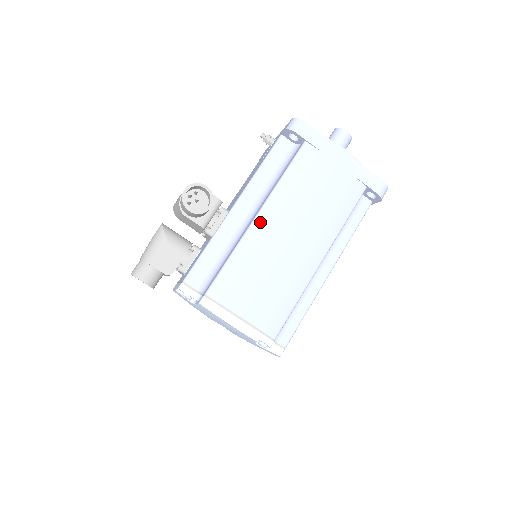
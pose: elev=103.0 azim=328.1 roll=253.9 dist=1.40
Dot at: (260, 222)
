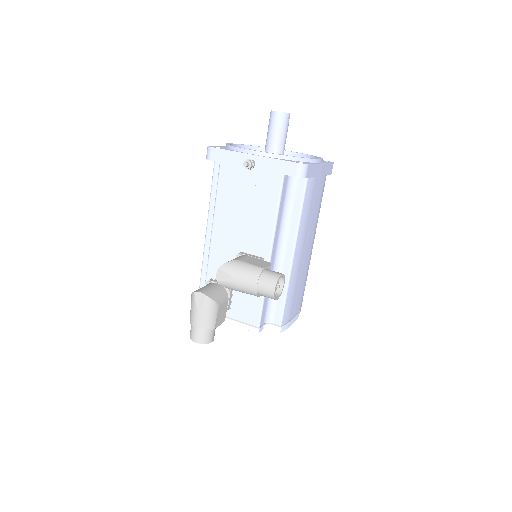
Dot at: (296, 258)
